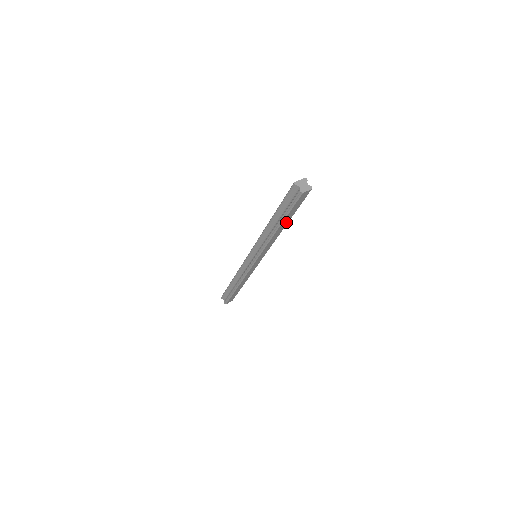
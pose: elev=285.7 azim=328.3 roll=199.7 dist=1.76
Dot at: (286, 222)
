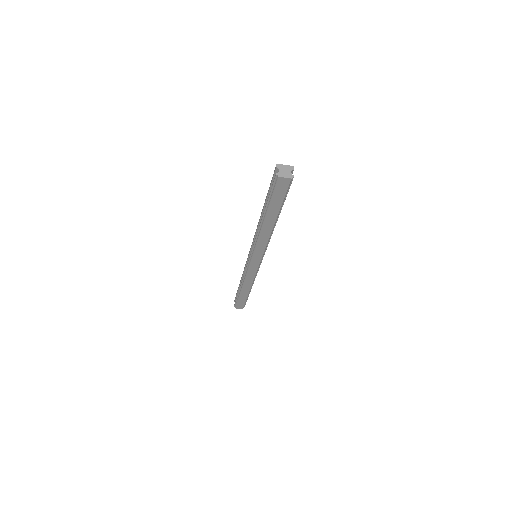
Dot at: (273, 217)
